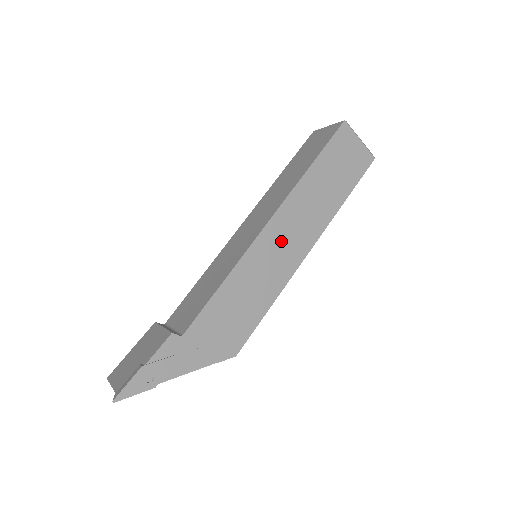
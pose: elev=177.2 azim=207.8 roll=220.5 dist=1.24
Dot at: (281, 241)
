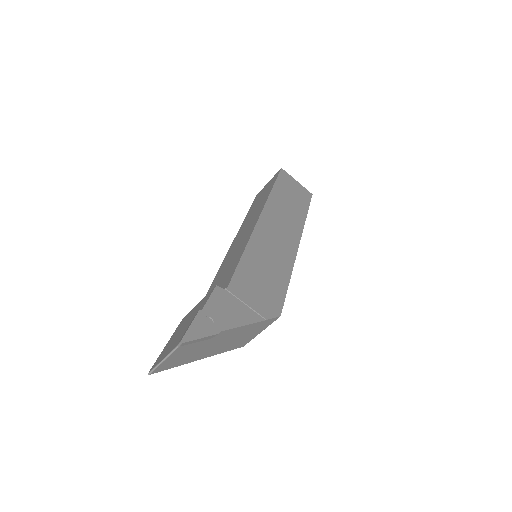
Dot at: (275, 231)
